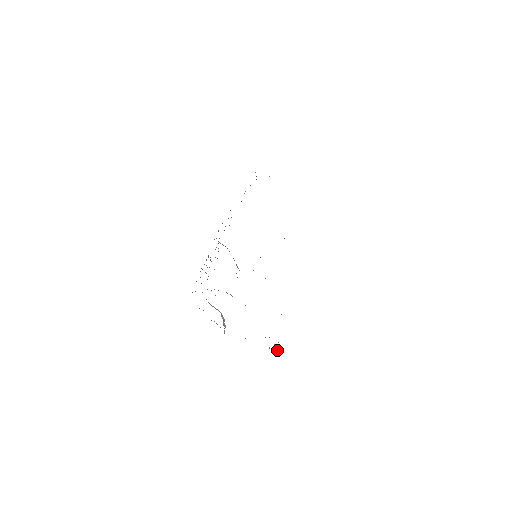
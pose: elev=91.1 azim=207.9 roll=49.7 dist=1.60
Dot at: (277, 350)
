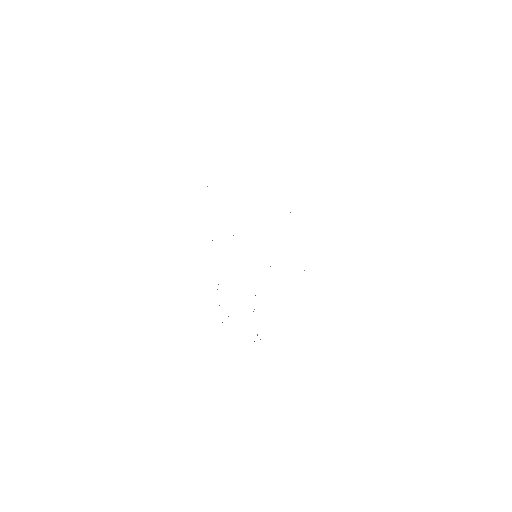
Dot at: occluded
